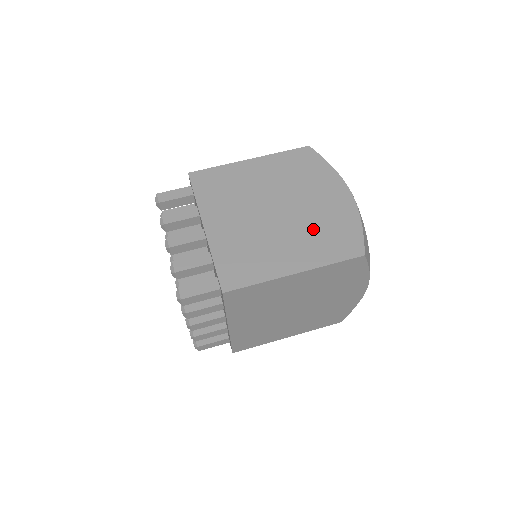
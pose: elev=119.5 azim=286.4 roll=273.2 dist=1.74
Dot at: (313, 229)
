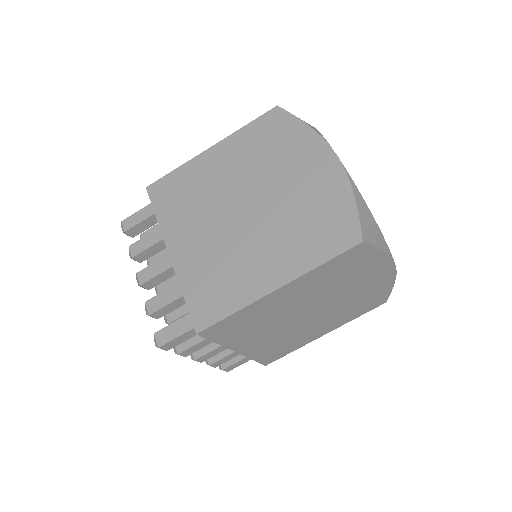
Dot at: (346, 309)
